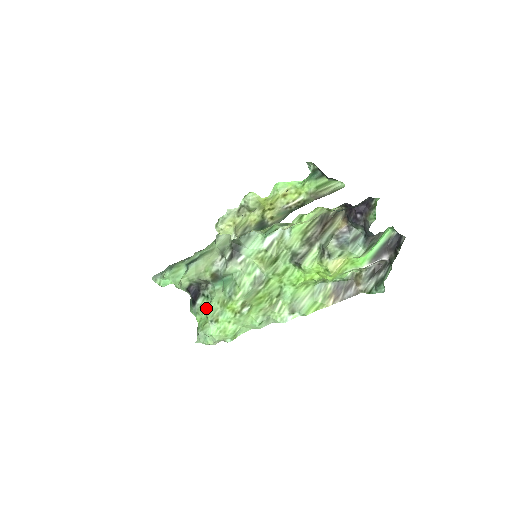
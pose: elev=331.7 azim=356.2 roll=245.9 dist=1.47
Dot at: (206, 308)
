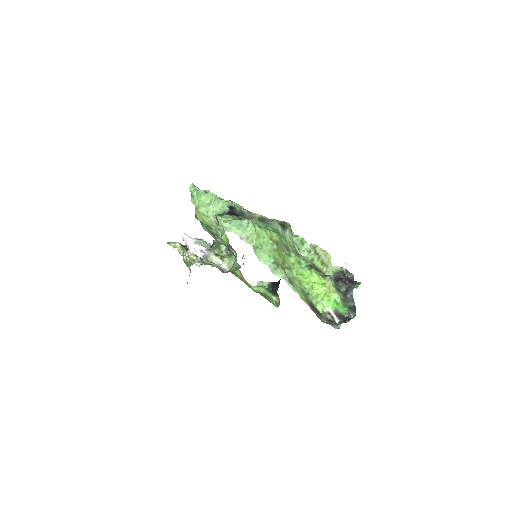
Dot at: occluded
